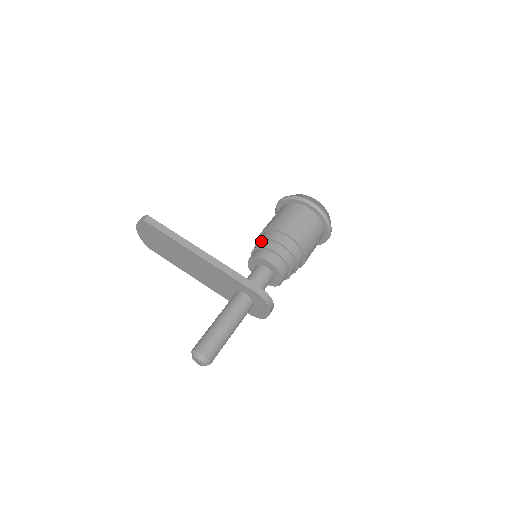
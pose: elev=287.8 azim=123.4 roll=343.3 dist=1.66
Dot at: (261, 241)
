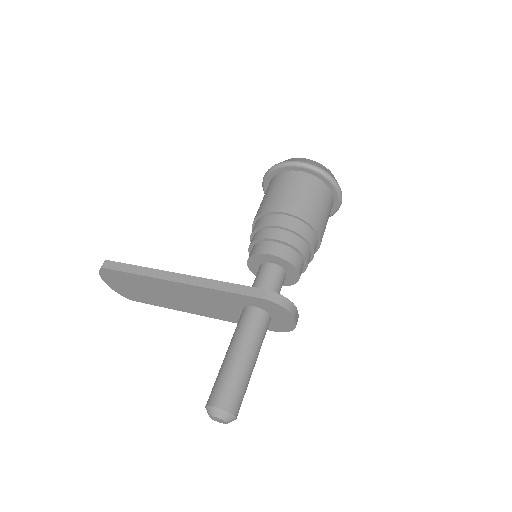
Dot at: (253, 235)
